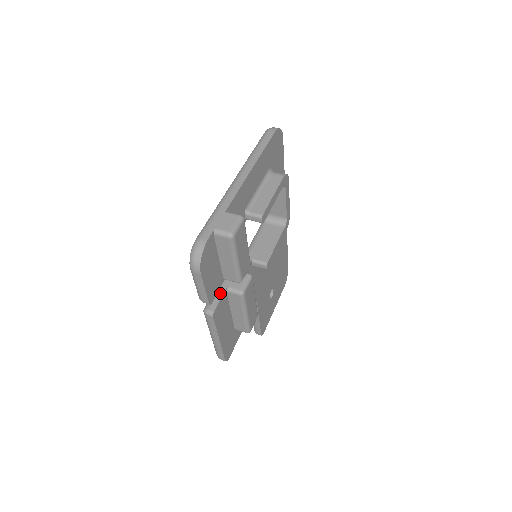
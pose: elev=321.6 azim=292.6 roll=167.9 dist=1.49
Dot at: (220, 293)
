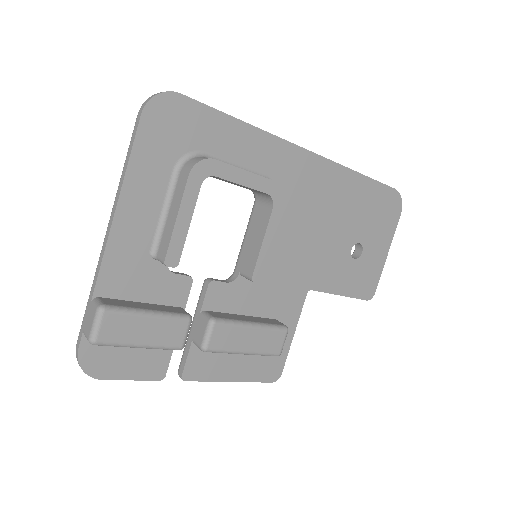
Dot at: (187, 349)
